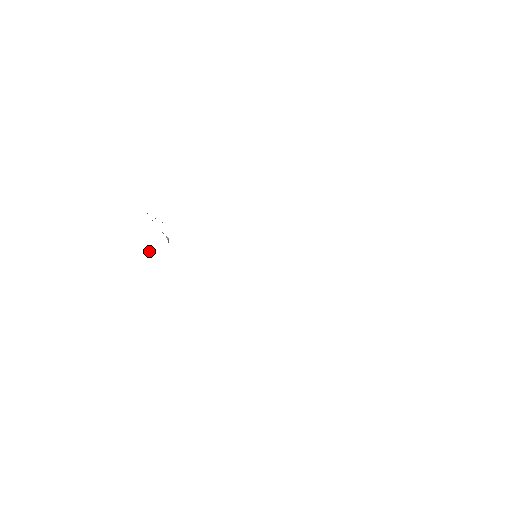
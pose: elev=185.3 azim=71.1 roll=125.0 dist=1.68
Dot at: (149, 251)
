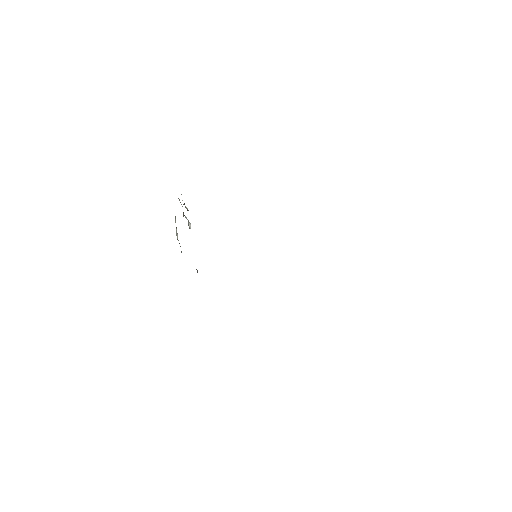
Dot at: (176, 234)
